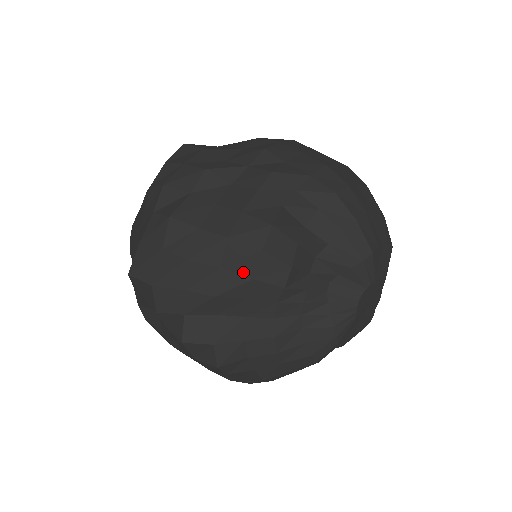
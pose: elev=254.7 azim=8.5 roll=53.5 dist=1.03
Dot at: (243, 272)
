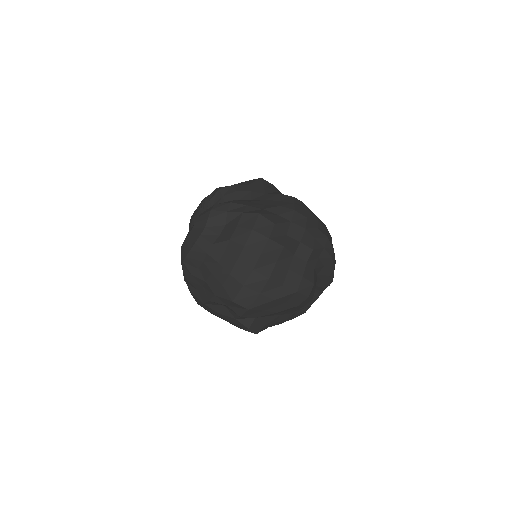
Dot at: (295, 304)
